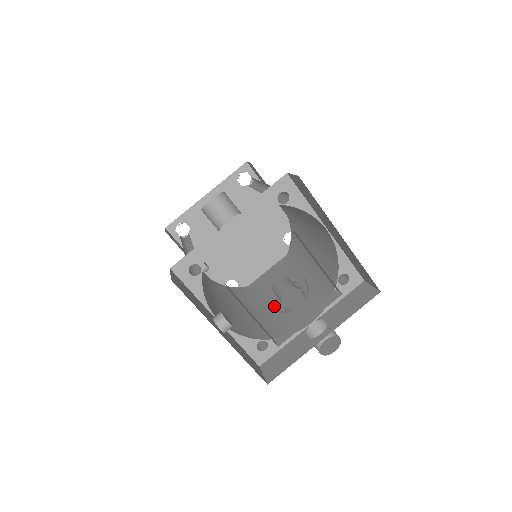
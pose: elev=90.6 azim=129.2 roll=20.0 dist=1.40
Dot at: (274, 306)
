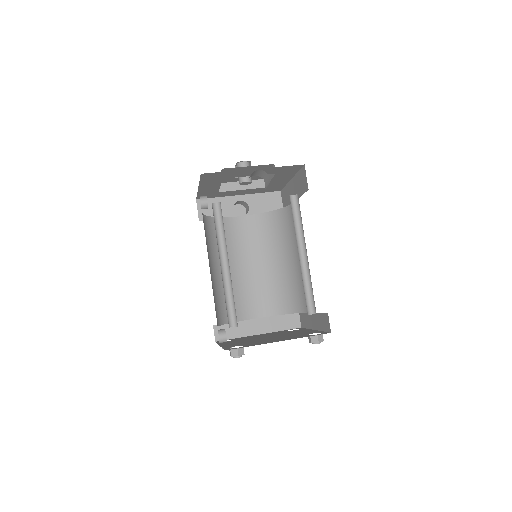
Dot at: occluded
